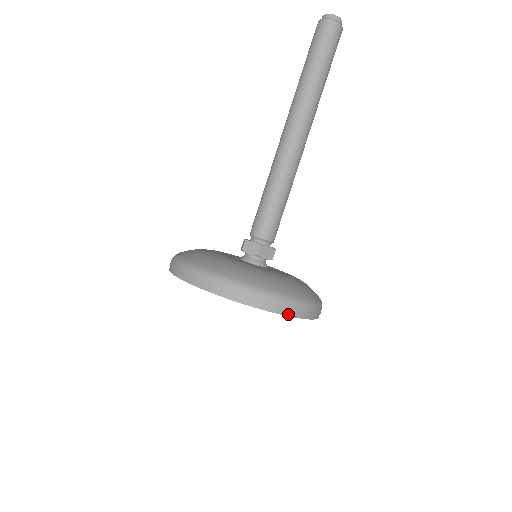
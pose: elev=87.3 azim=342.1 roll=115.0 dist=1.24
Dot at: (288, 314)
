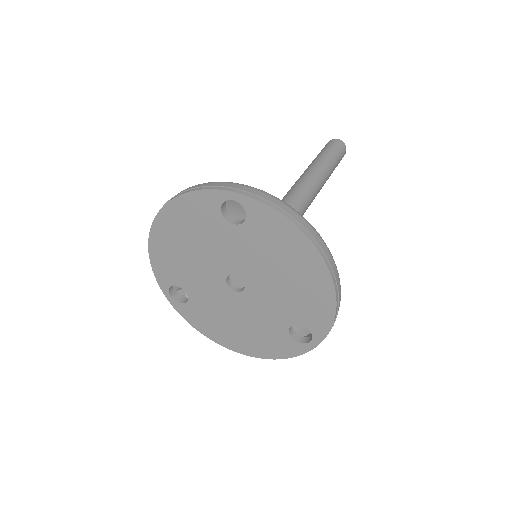
Dot at: (279, 210)
